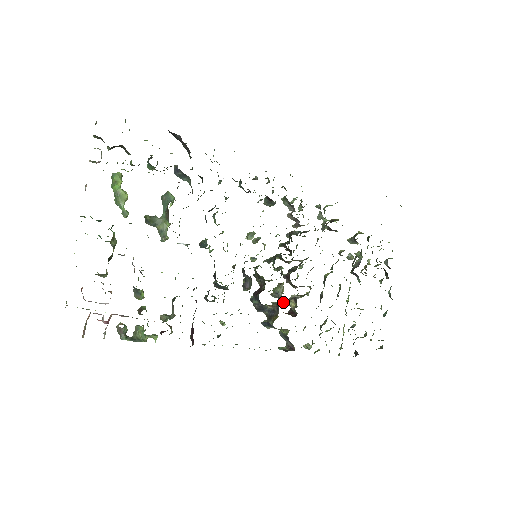
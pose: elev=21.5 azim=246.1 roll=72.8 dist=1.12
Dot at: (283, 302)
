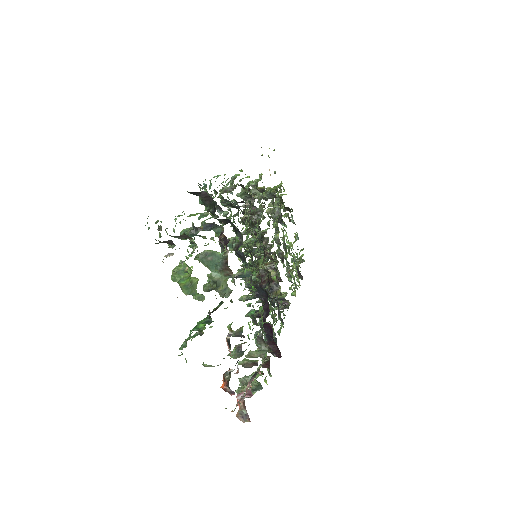
Dot at: (274, 277)
